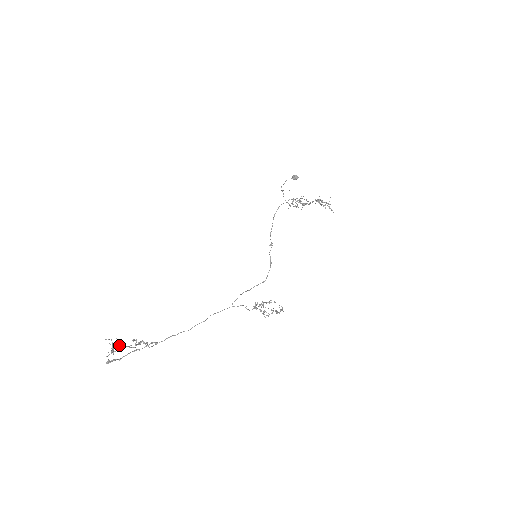
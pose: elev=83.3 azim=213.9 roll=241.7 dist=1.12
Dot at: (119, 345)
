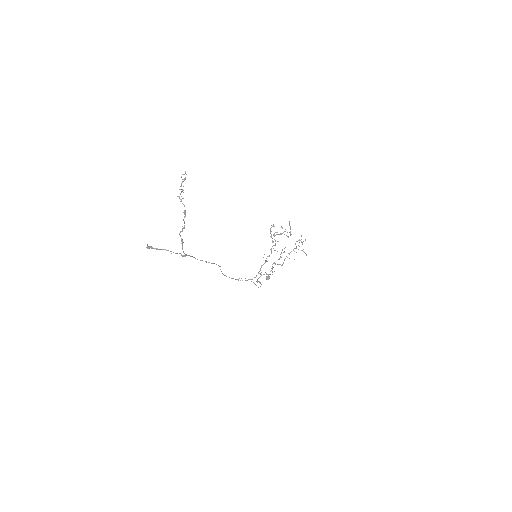
Dot at: (183, 190)
